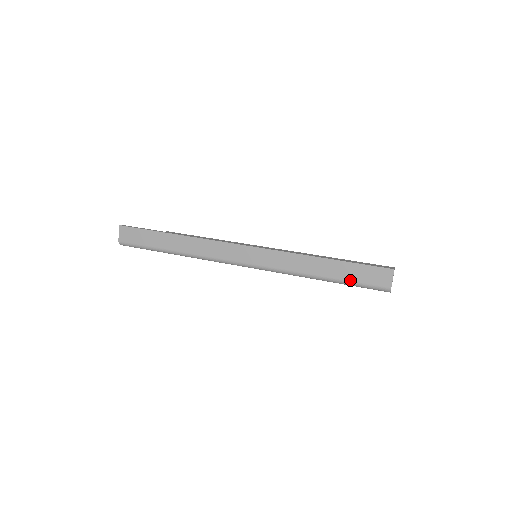
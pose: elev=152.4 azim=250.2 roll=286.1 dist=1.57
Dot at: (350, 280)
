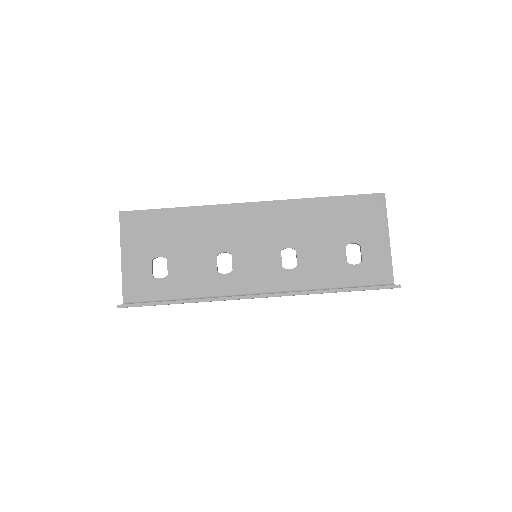
Dot at: occluded
